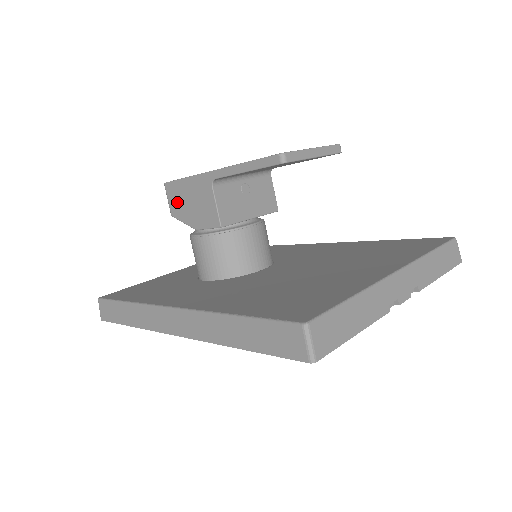
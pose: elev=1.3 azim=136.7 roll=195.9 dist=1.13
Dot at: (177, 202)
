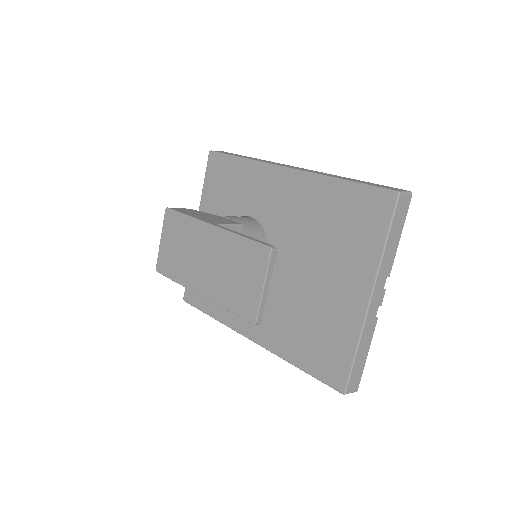
Dot at: occluded
